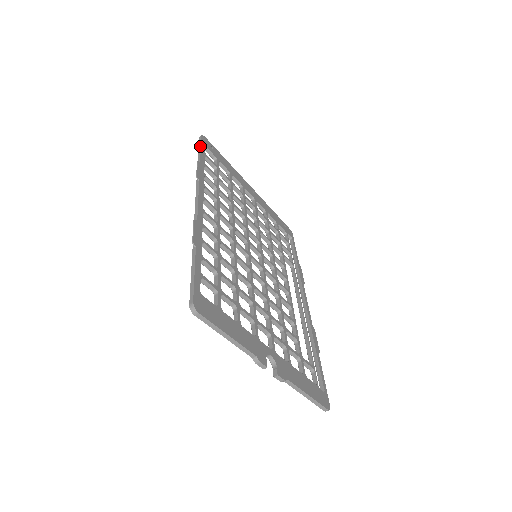
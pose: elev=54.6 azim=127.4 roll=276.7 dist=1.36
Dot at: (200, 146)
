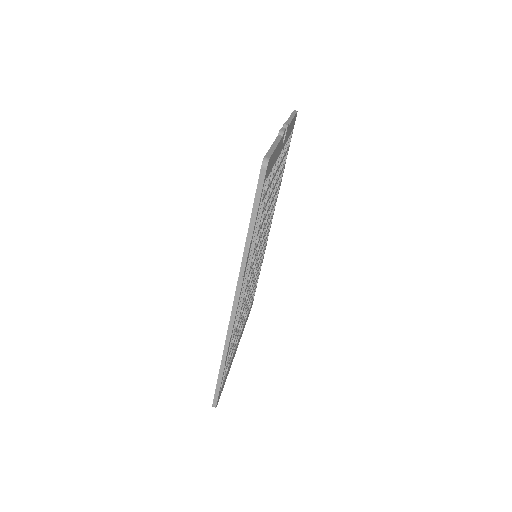
Dot at: occluded
